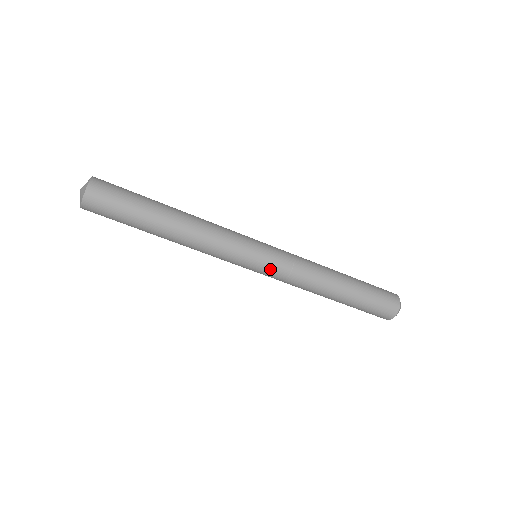
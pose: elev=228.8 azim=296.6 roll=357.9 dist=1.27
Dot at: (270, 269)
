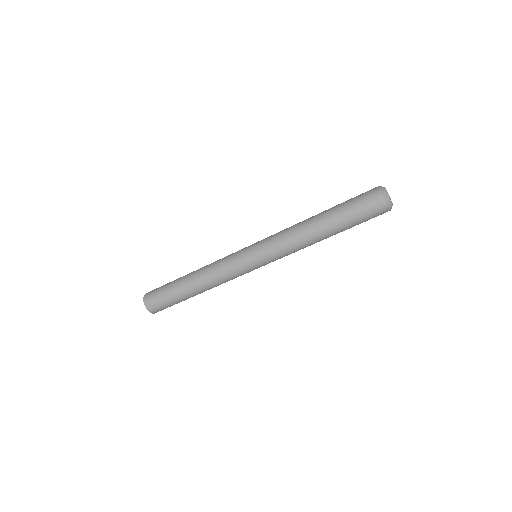
Dot at: occluded
